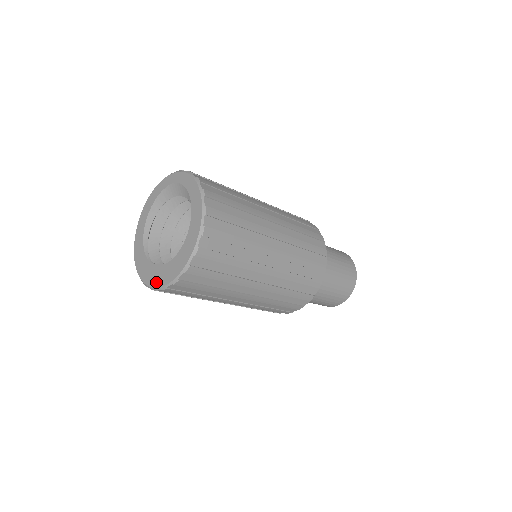
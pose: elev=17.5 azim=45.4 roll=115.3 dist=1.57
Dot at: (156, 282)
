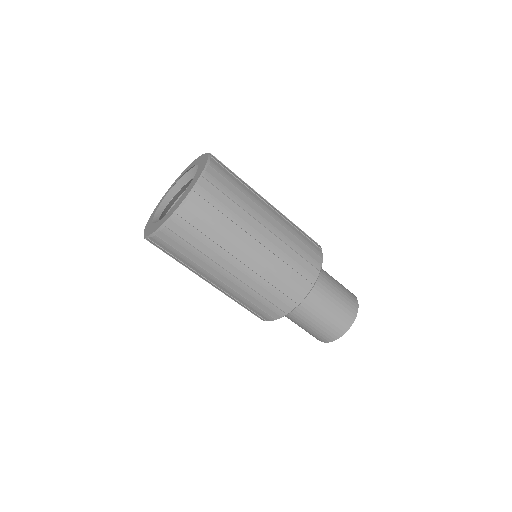
Dot at: (185, 195)
